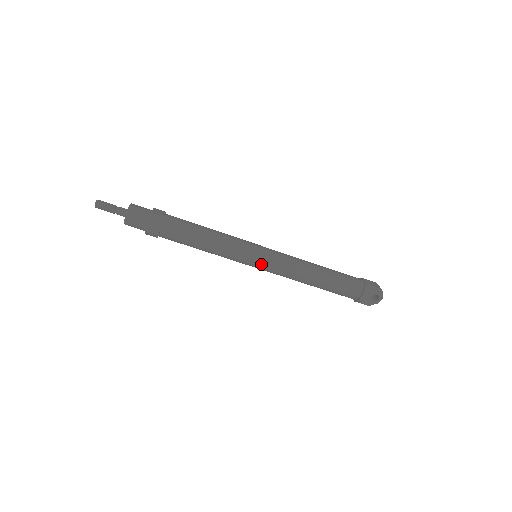
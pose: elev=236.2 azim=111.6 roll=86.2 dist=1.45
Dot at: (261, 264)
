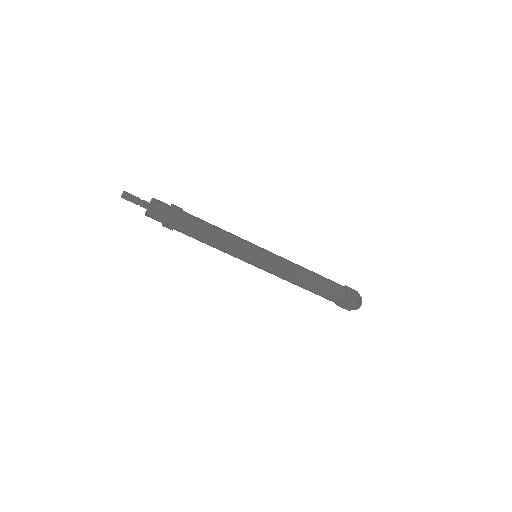
Dot at: (264, 254)
